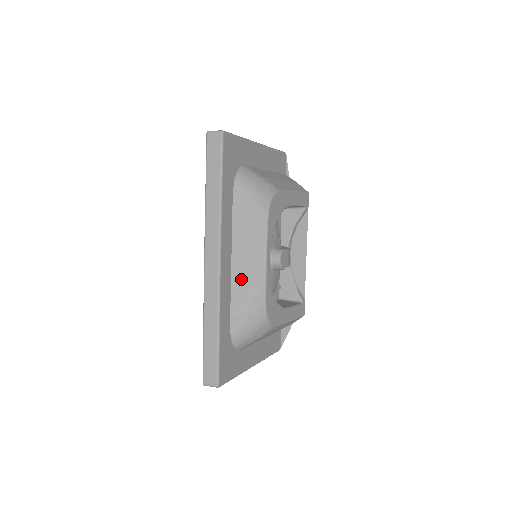
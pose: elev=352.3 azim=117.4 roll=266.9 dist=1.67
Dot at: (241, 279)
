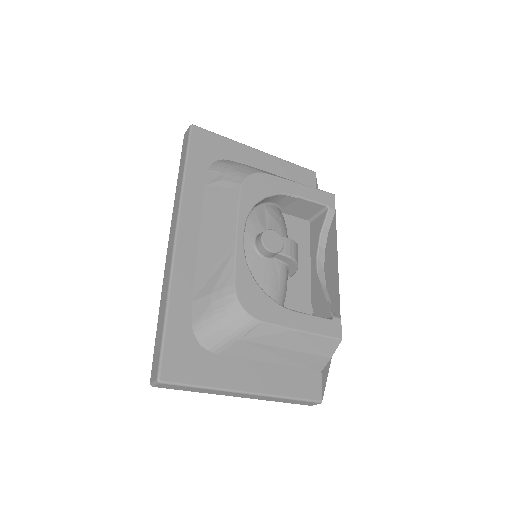
Dot at: (208, 257)
